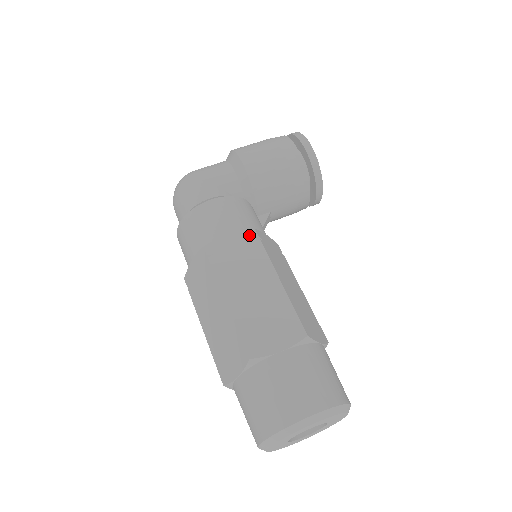
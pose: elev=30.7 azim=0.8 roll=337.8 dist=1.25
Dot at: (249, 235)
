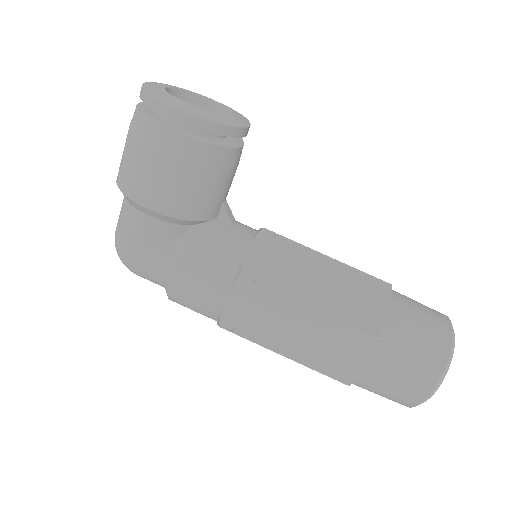
Dot at: (242, 286)
